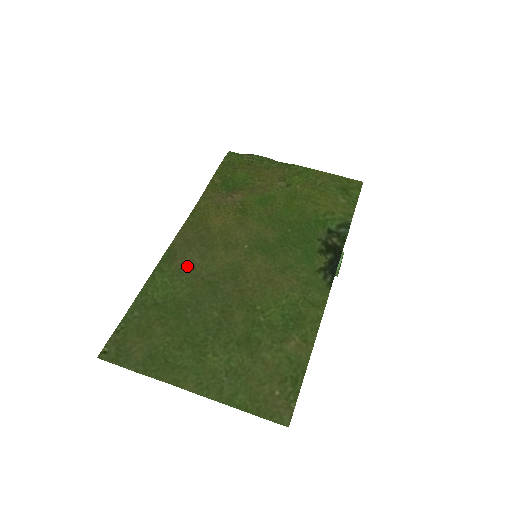
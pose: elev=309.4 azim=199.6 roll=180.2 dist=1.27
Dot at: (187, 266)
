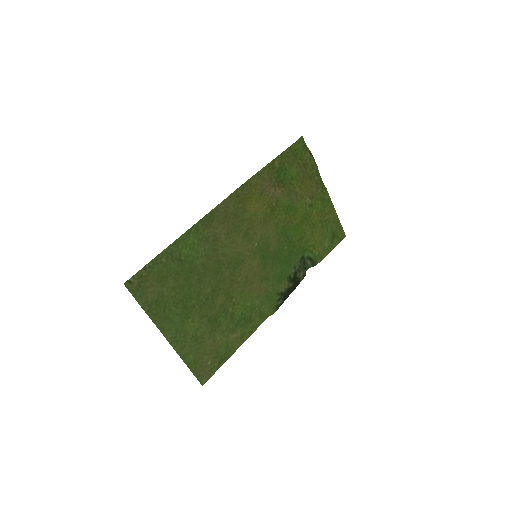
Dot at: (214, 238)
